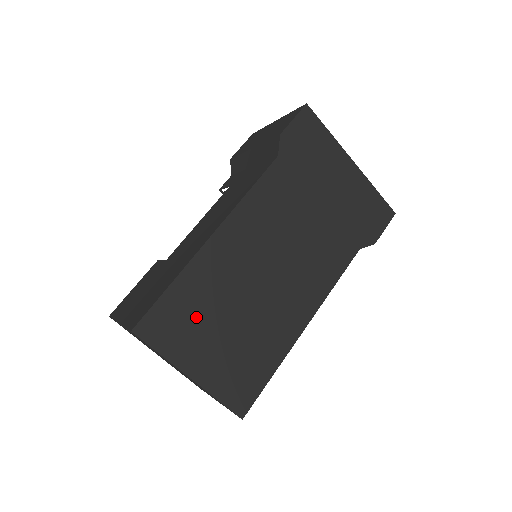
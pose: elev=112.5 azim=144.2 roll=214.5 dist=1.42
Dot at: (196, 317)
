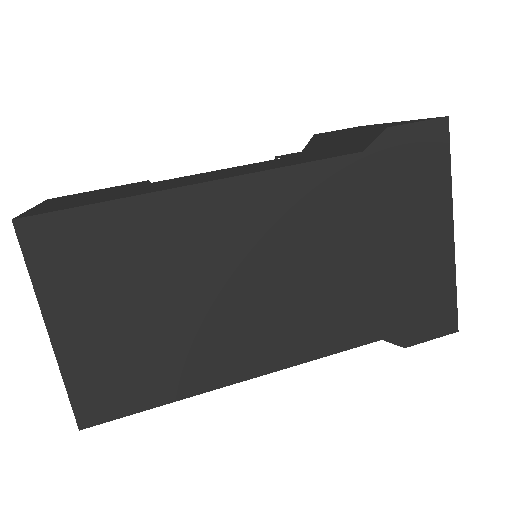
Dot at: (111, 265)
